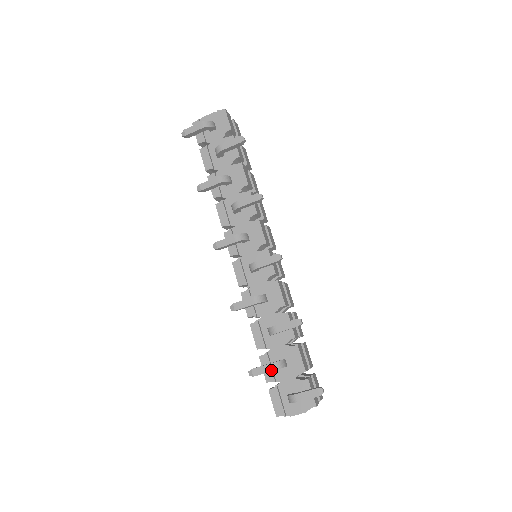
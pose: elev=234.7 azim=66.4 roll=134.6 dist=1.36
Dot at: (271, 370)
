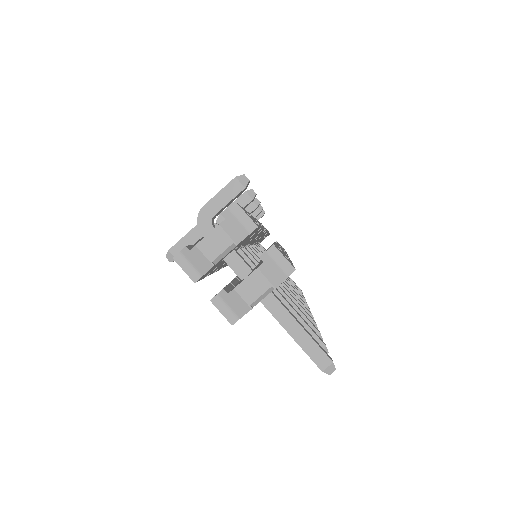
Dot at: (193, 228)
